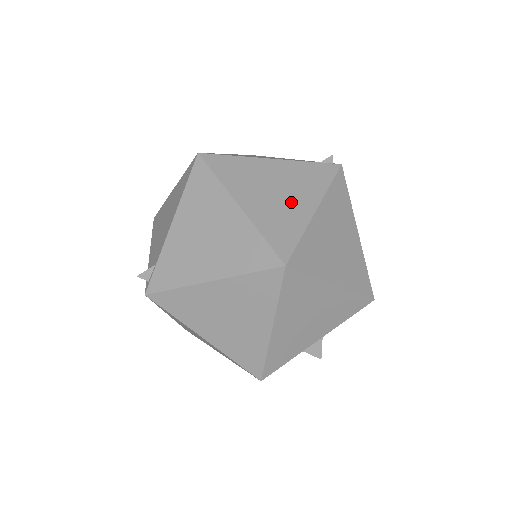
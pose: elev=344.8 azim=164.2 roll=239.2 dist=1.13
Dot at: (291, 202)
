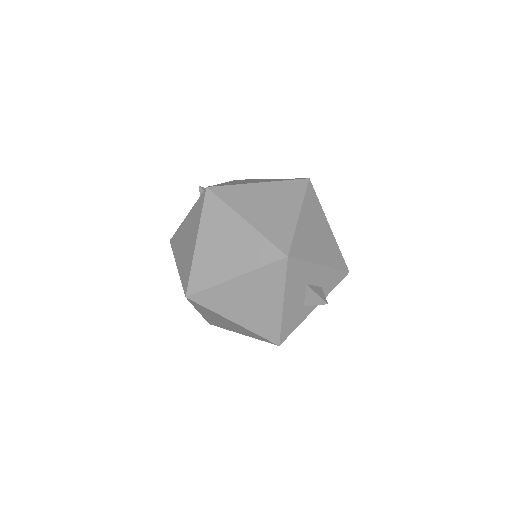
Dot at: (189, 245)
